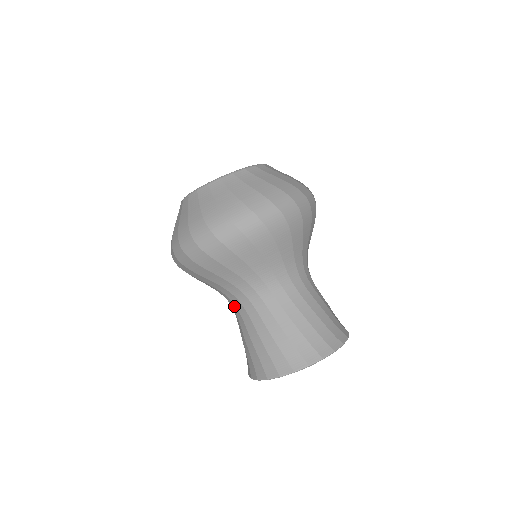
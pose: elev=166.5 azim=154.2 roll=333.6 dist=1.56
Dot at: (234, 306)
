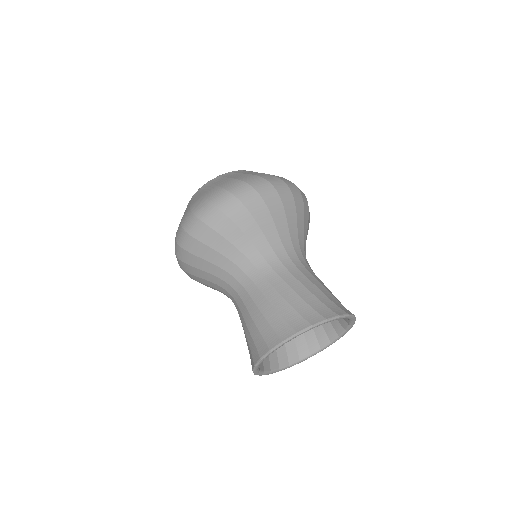
Dot at: occluded
